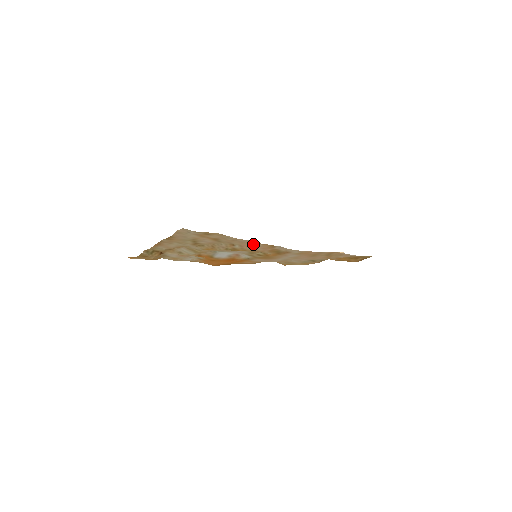
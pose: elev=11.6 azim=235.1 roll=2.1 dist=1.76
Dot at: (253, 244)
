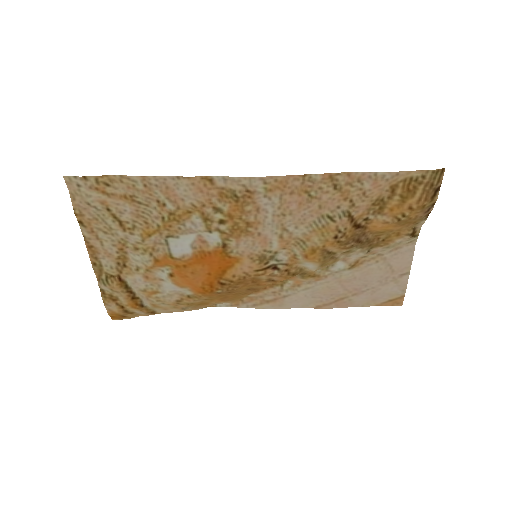
Dot at: (180, 186)
